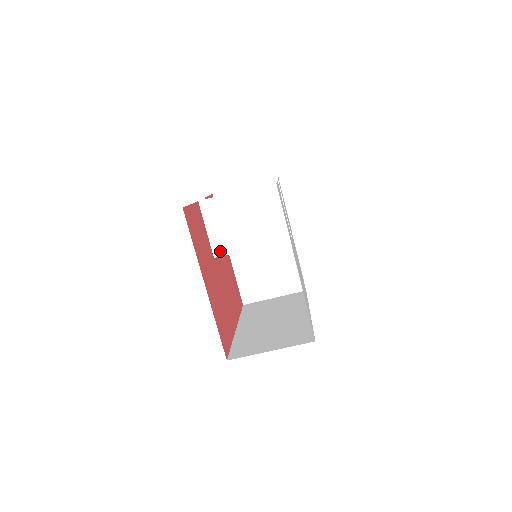
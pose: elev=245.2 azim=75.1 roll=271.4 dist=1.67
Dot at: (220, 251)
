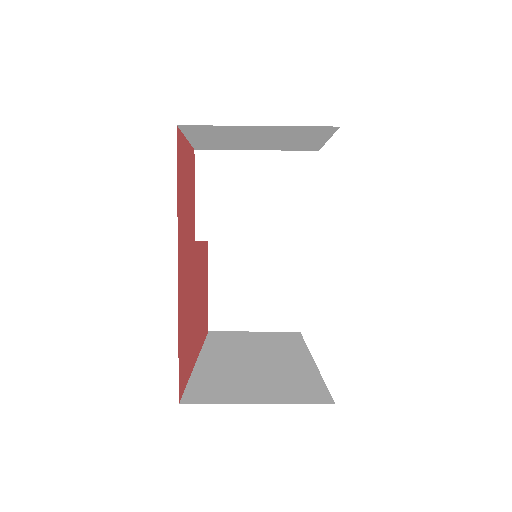
Dot at: (207, 233)
